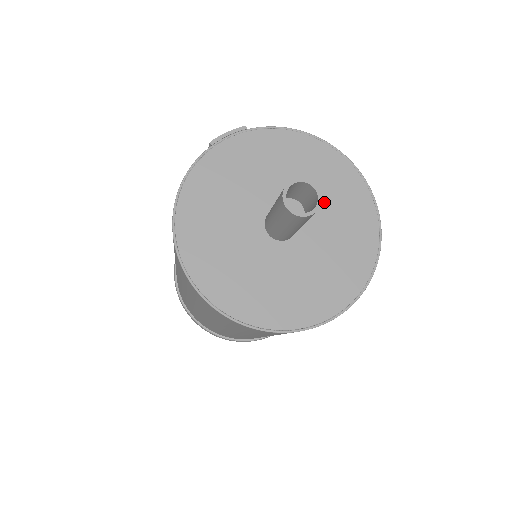
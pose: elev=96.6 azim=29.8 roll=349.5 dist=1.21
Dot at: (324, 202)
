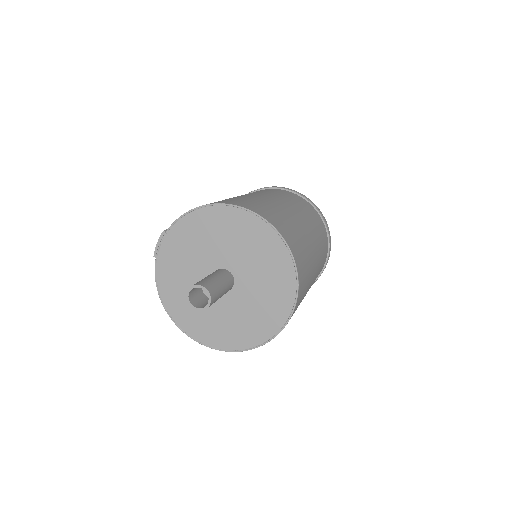
Dot at: (238, 248)
